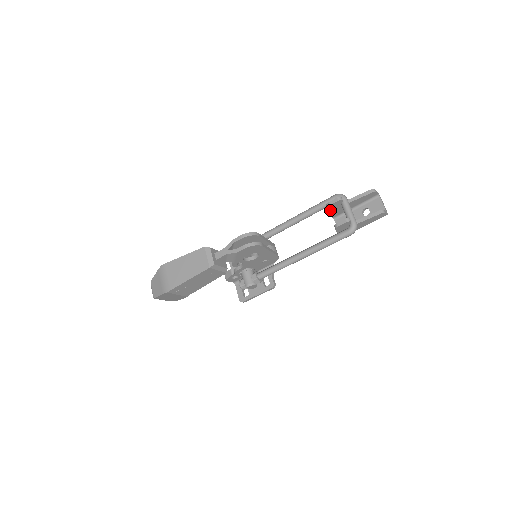
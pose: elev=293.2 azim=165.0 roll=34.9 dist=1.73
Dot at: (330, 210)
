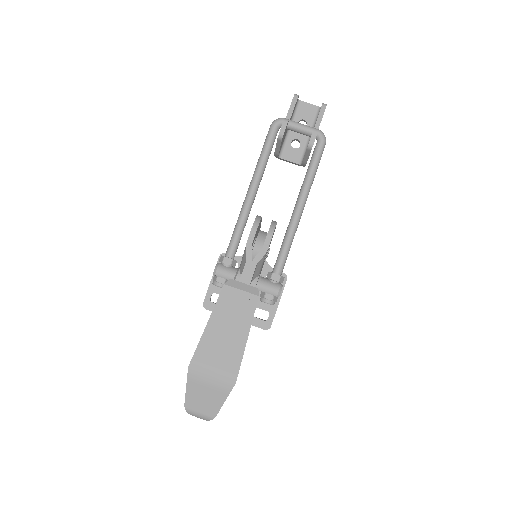
Dot at: (281, 143)
